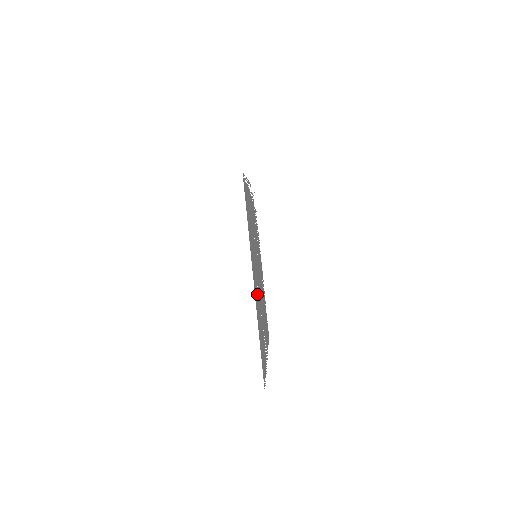
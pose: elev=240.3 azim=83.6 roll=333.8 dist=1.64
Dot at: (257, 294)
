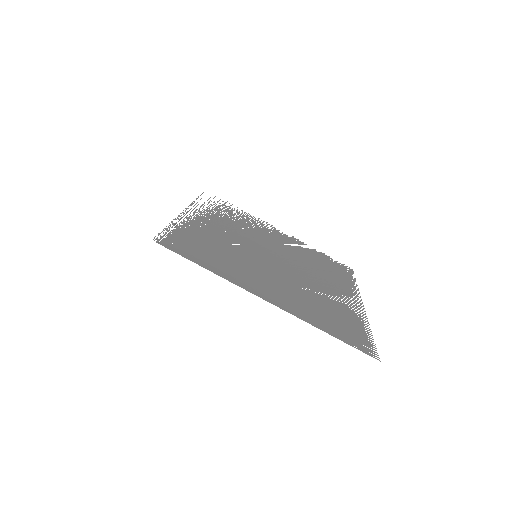
Dot at: (287, 292)
